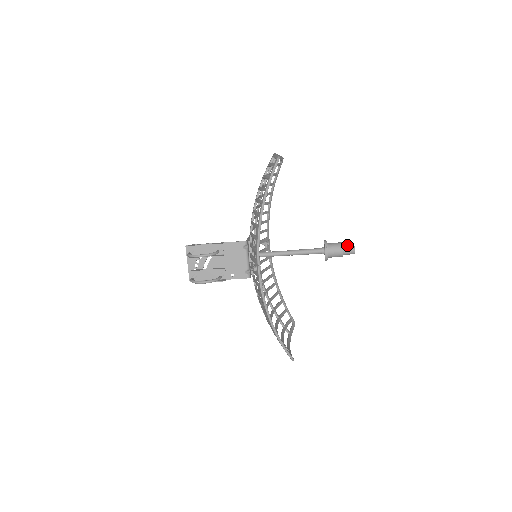
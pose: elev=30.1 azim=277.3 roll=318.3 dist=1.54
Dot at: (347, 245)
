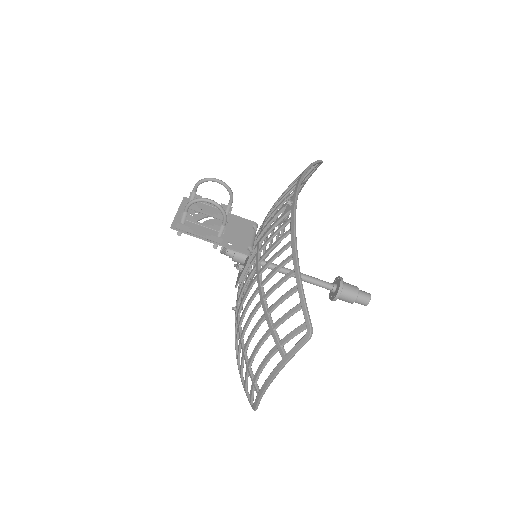
Dot at: occluded
